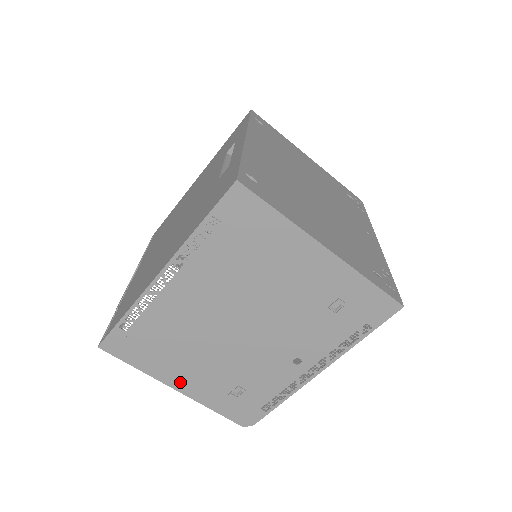
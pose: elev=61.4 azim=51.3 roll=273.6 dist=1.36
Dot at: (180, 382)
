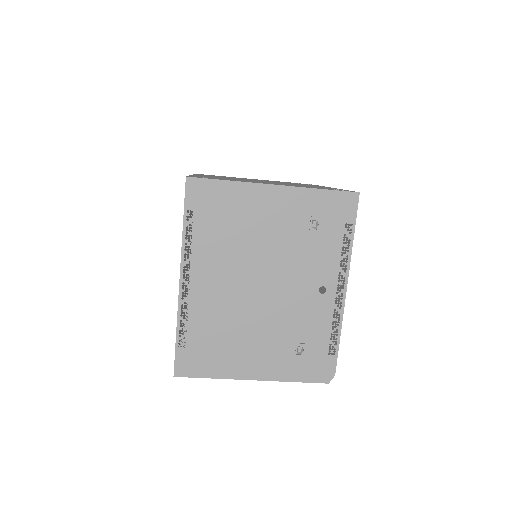
Dot at: (252, 370)
